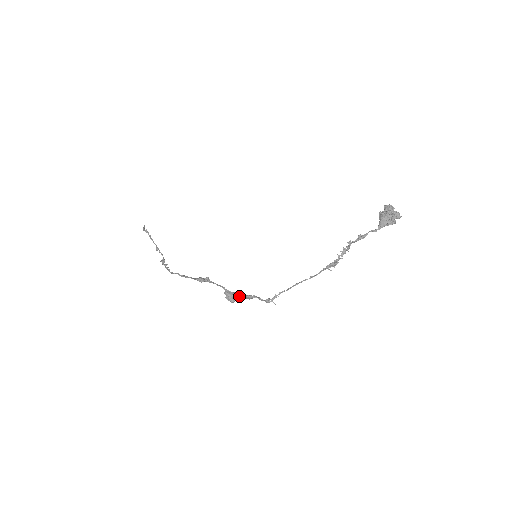
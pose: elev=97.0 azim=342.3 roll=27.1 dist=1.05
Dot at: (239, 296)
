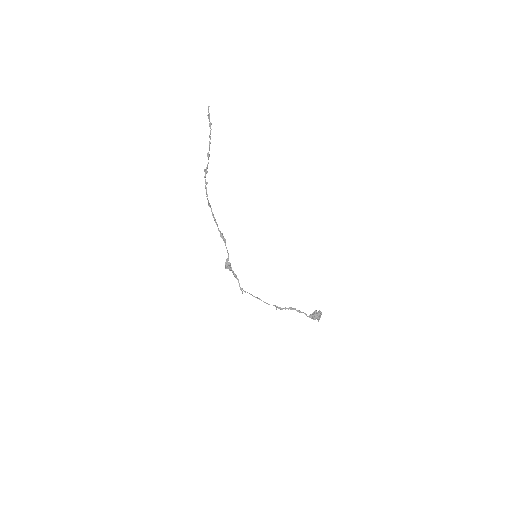
Dot at: (231, 268)
